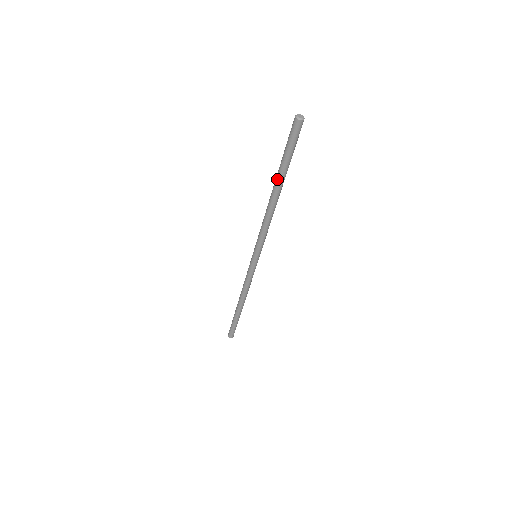
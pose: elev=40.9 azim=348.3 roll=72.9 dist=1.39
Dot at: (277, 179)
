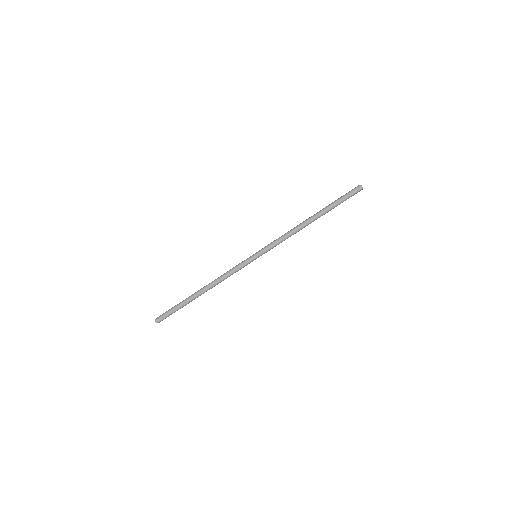
Dot at: (322, 211)
